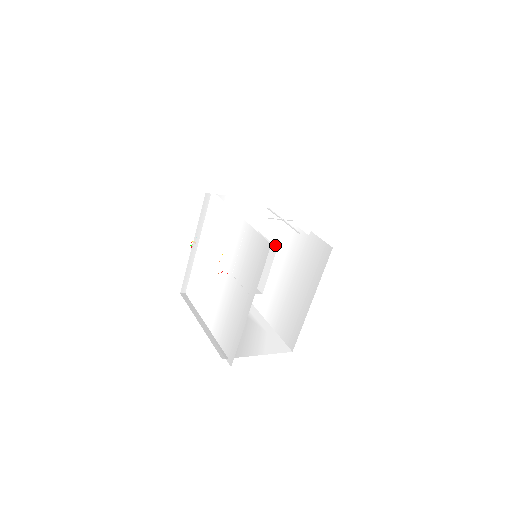
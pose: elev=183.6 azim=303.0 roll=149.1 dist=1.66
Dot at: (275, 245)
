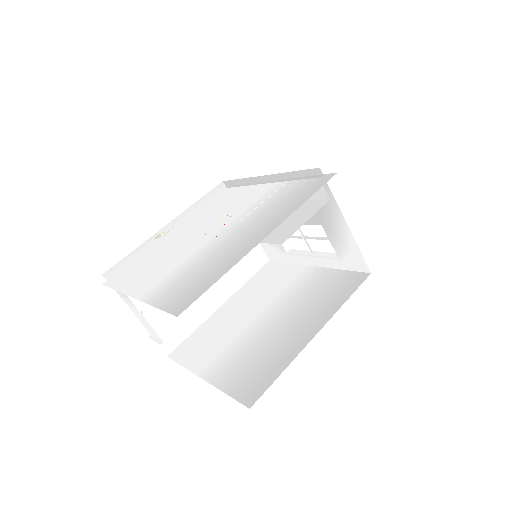
Dot at: (261, 294)
